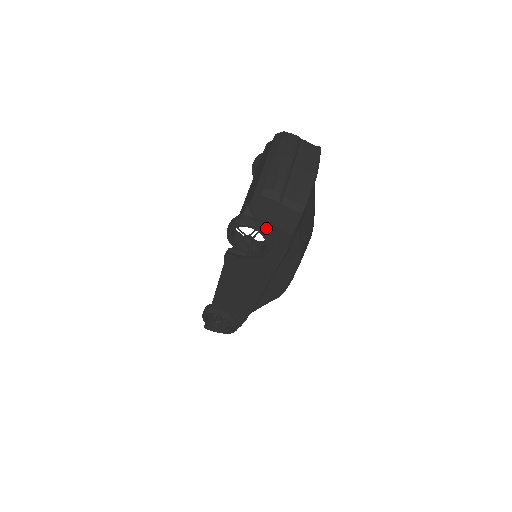
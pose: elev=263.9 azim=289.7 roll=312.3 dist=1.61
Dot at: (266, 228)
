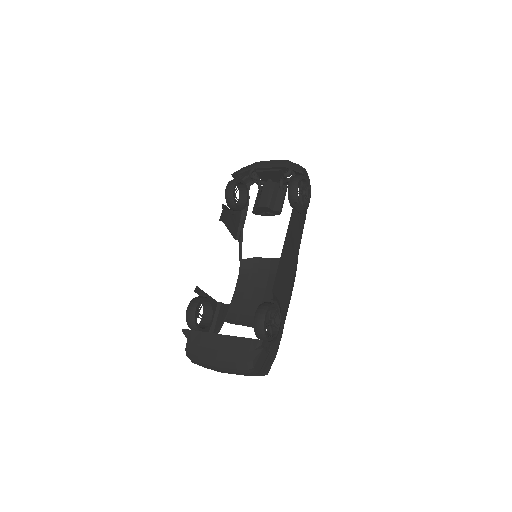
Dot at: occluded
